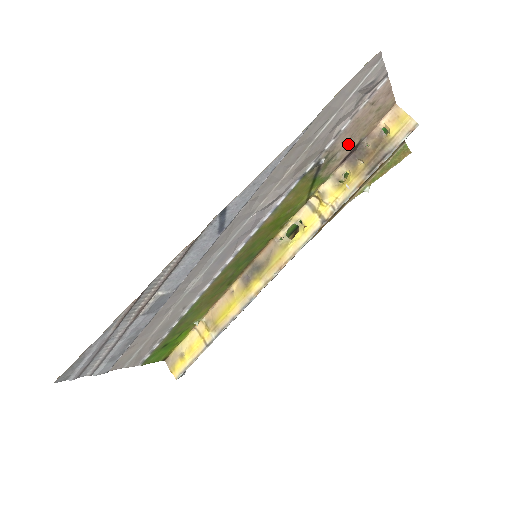
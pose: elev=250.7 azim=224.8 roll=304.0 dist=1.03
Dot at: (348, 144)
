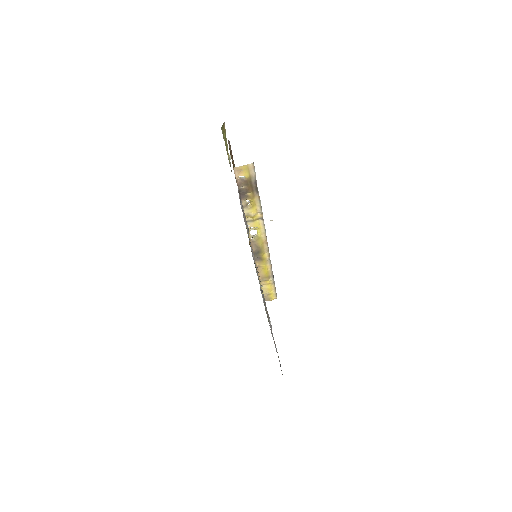
Dot at: occluded
